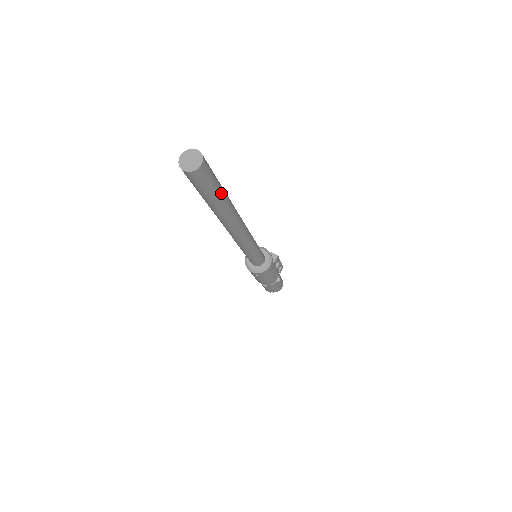
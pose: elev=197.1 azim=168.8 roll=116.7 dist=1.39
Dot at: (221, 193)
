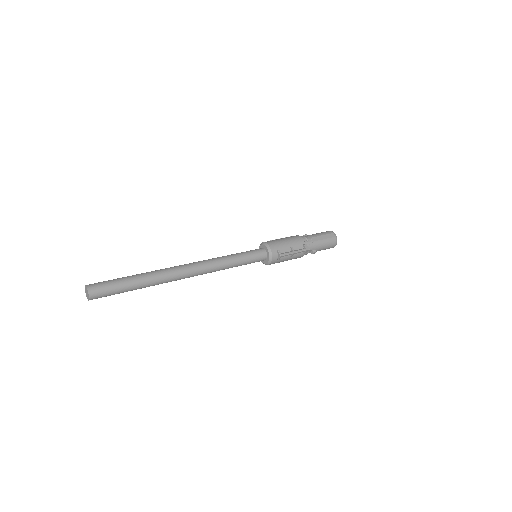
Dot at: (132, 289)
